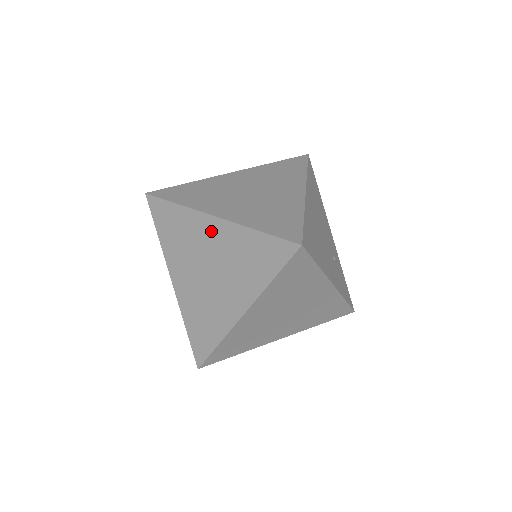
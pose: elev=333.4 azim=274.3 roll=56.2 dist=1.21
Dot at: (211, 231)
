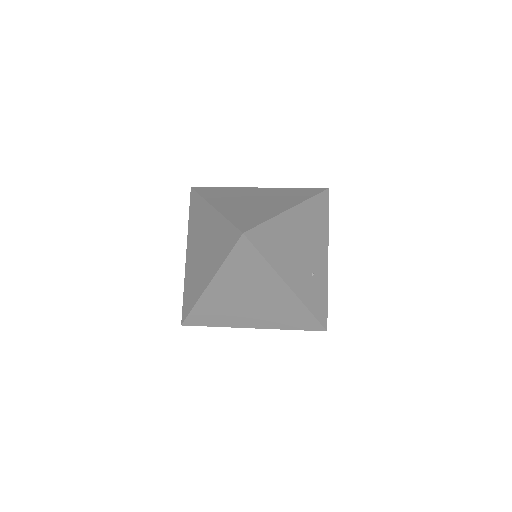
Dot at: (209, 218)
